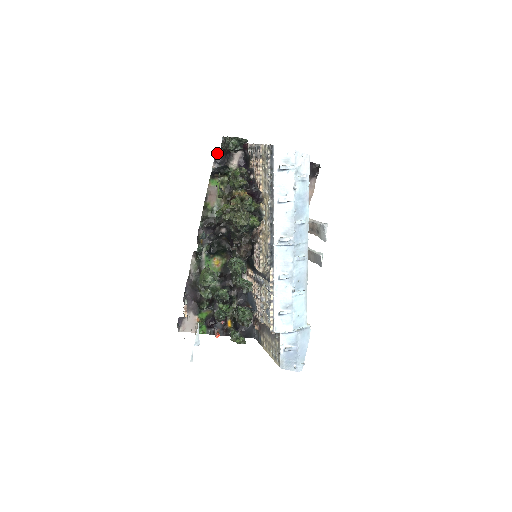
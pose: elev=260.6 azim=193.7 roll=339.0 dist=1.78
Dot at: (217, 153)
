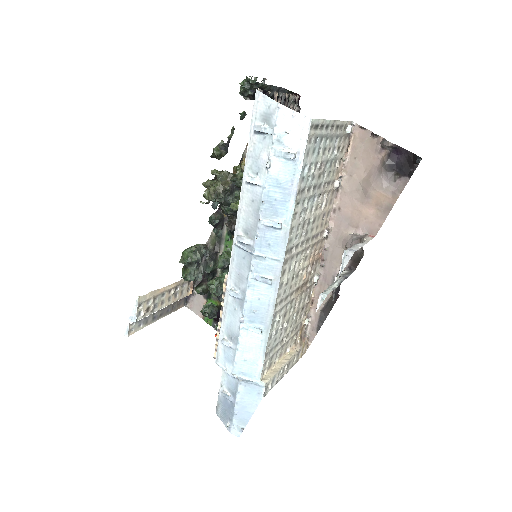
Dot at: occluded
